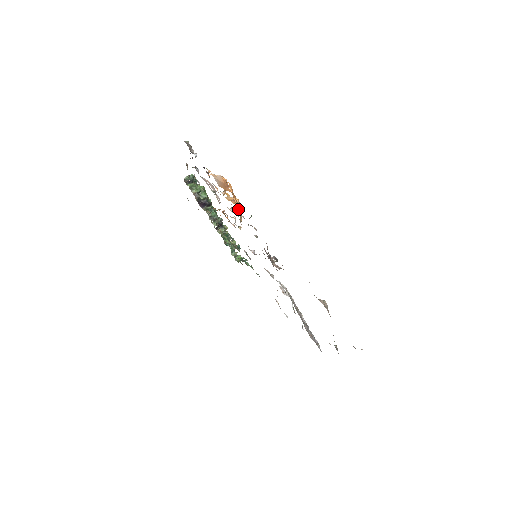
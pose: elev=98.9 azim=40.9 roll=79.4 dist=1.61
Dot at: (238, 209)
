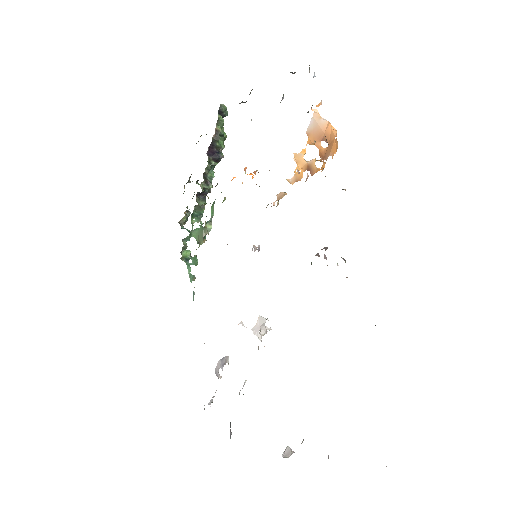
Dot at: occluded
